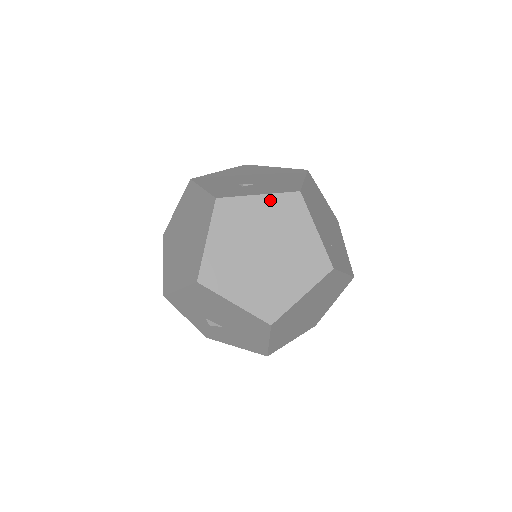
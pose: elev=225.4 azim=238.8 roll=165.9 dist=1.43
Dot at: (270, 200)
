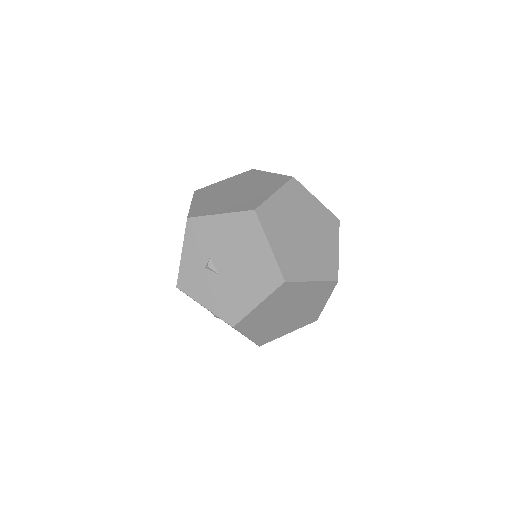
Dot at: (322, 208)
